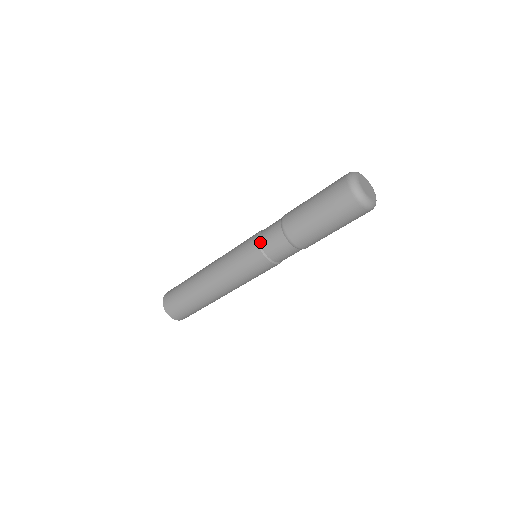
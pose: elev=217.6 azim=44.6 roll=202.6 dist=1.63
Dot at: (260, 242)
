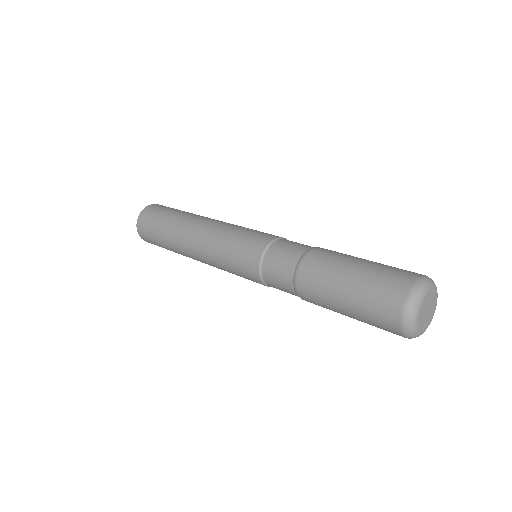
Dot at: (262, 266)
